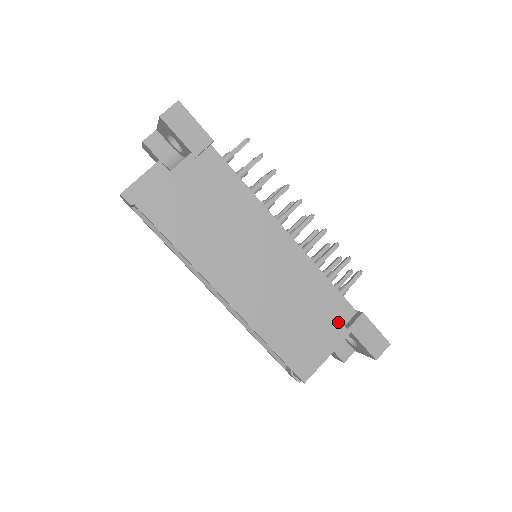
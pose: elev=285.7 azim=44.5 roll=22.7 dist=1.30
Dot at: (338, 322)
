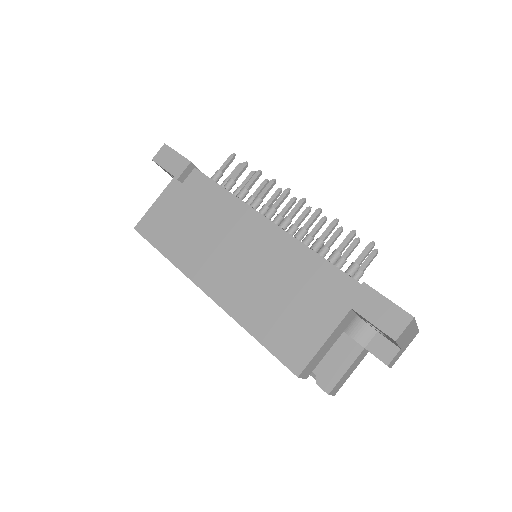
Dot at: (331, 299)
